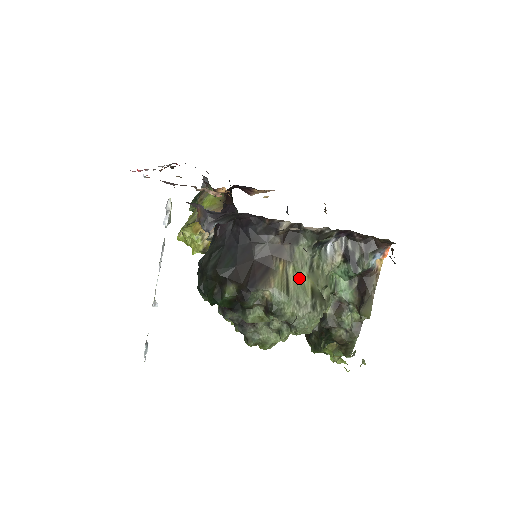
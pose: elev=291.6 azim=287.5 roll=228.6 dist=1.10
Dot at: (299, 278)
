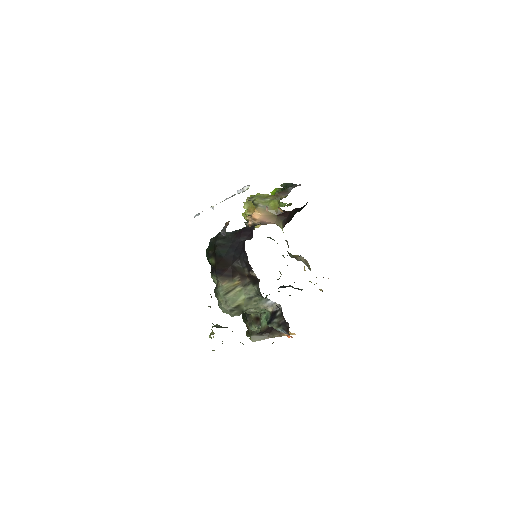
Dot at: (238, 295)
